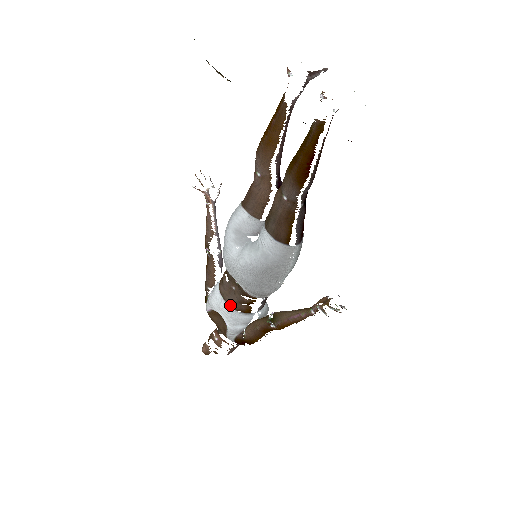
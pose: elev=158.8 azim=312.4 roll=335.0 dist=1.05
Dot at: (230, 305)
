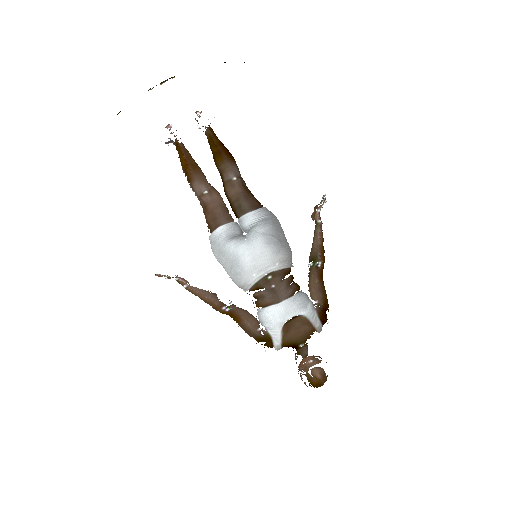
Dot at: (286, 297)
